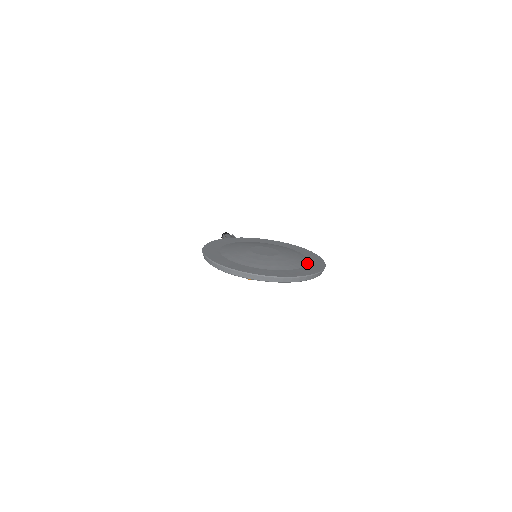
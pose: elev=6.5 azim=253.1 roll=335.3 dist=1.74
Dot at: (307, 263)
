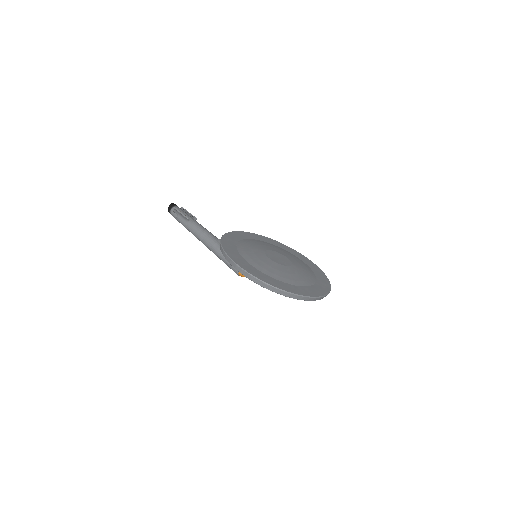
Dot at: (313, 271)
